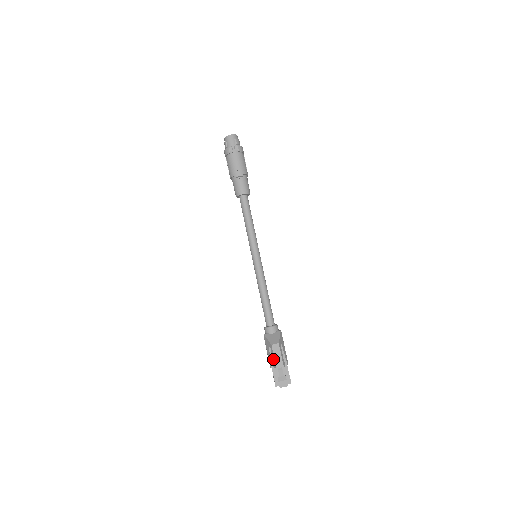
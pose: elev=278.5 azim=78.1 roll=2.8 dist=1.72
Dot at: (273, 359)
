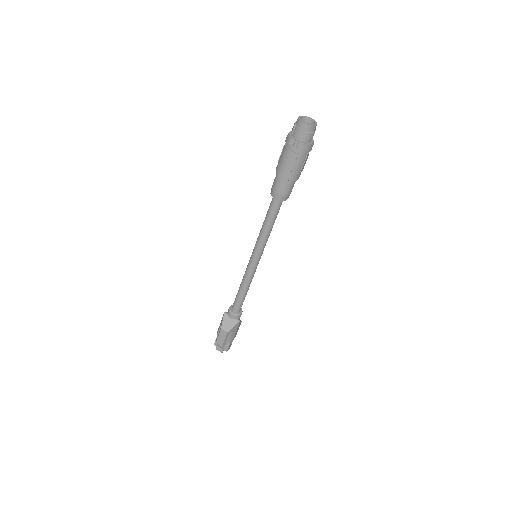
Dot at: (218, 336)
